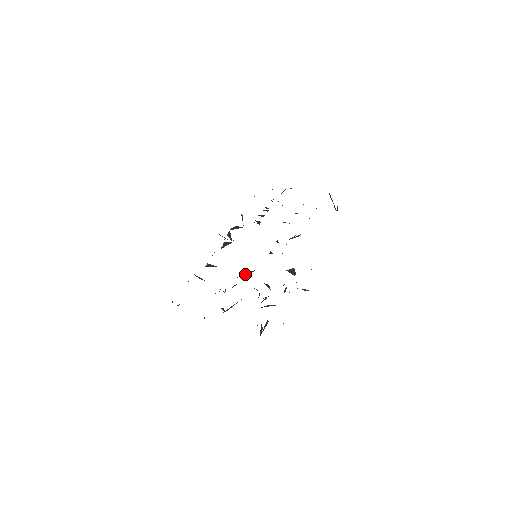
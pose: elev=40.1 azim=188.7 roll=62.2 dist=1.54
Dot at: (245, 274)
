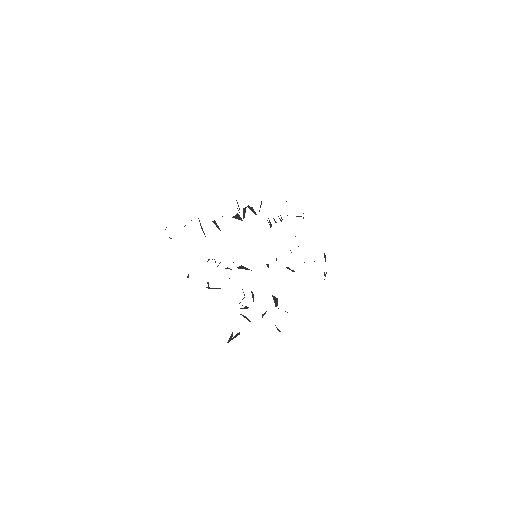
Dot at: (241, 265)
